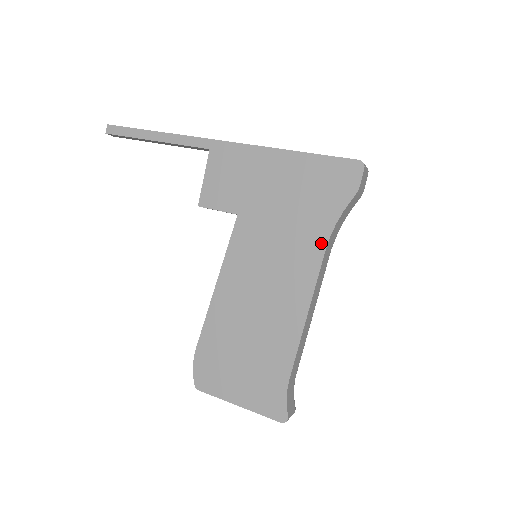
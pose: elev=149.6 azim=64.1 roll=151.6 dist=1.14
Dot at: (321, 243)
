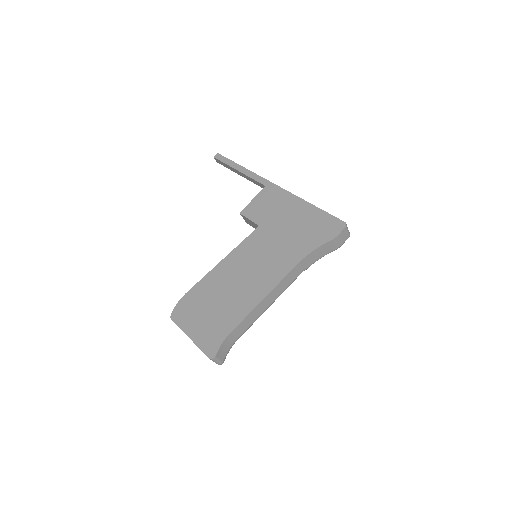
Dot at: (297, 259)
